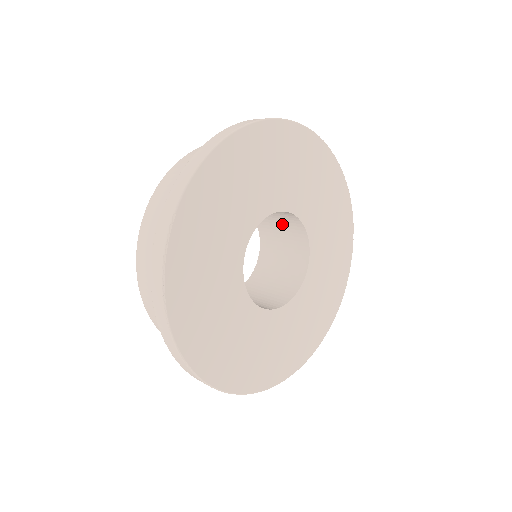
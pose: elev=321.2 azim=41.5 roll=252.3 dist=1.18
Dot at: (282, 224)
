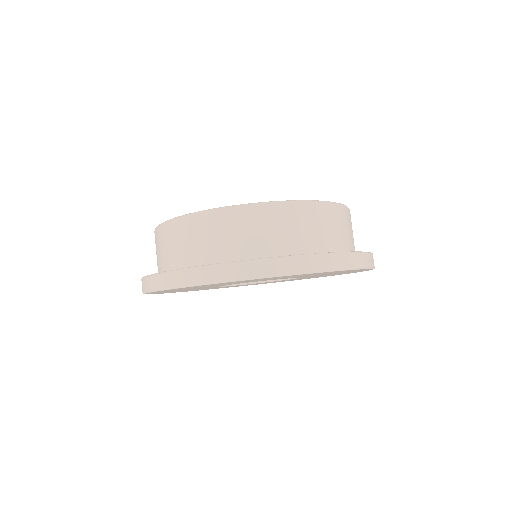
Dot at: occluded
